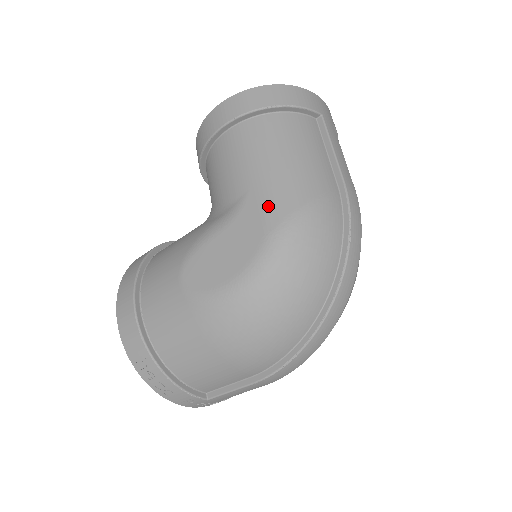
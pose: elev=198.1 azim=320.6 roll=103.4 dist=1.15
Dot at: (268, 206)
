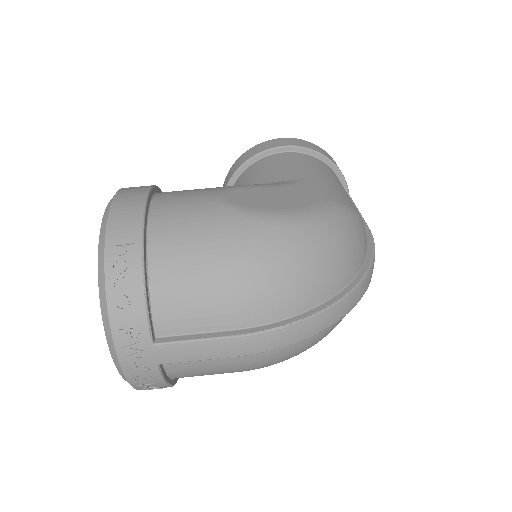
Dot at: (325, 191)
